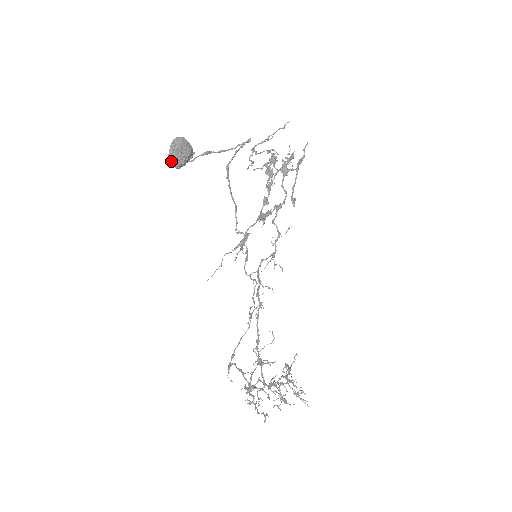
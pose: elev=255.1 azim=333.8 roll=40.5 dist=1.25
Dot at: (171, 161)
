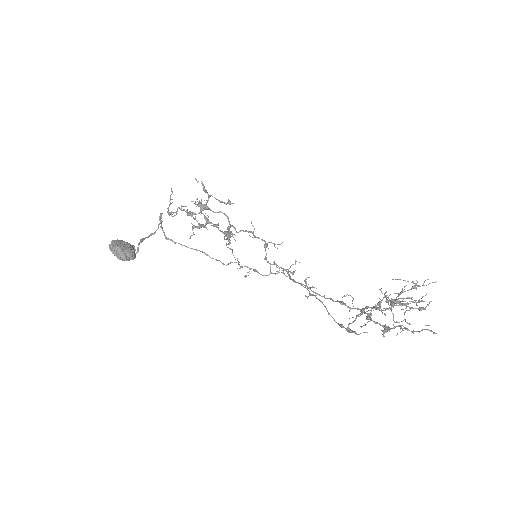
Dot at: (122, 256)
